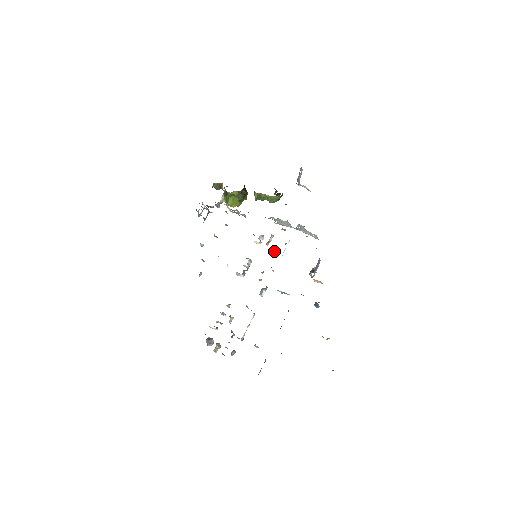
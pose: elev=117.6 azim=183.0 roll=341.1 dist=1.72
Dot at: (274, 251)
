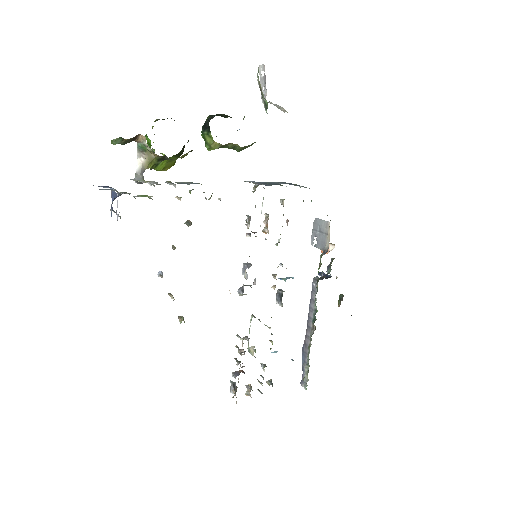
Dot at: occluded
